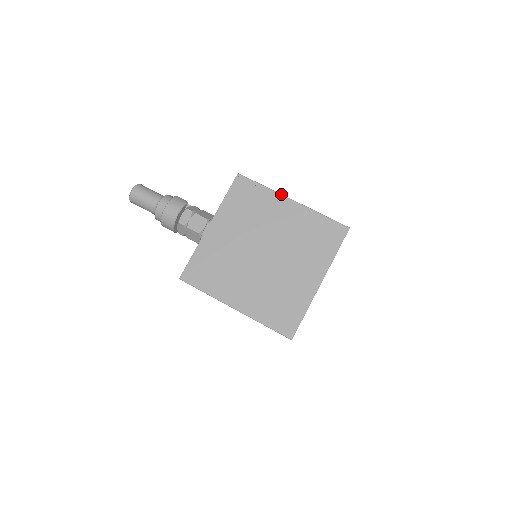
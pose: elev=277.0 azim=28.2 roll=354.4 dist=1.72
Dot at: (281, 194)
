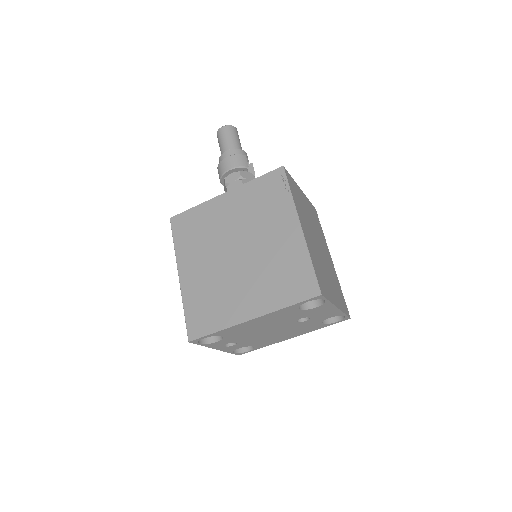
Dot at: (297, 212)
